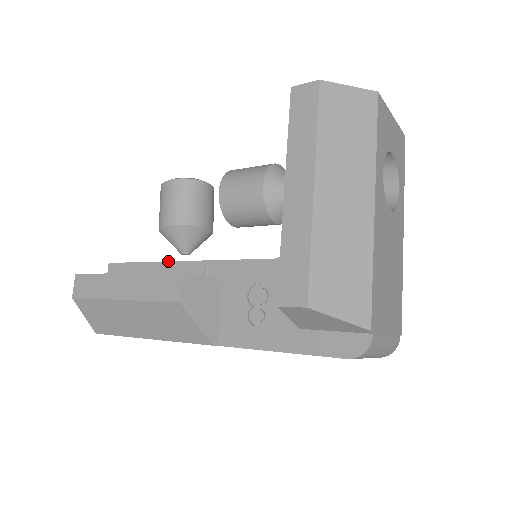
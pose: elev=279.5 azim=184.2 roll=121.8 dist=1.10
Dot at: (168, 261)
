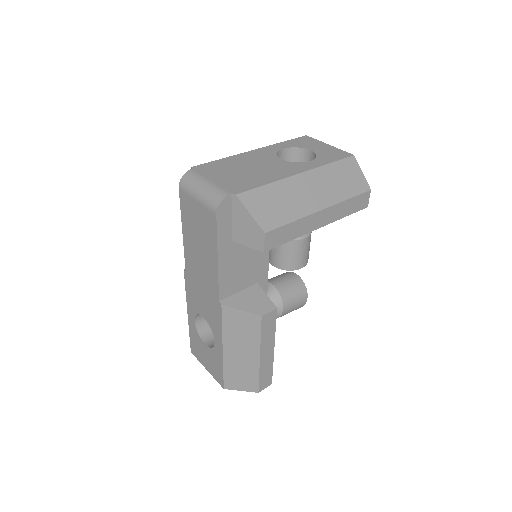
Dot at: occluded
